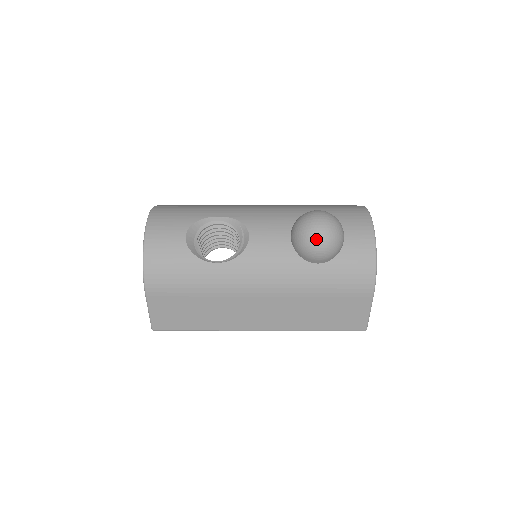
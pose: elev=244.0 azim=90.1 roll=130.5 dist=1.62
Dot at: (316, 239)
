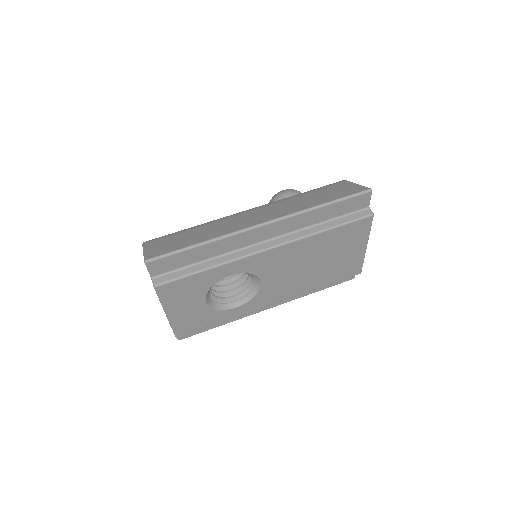
Dot at: occluded
